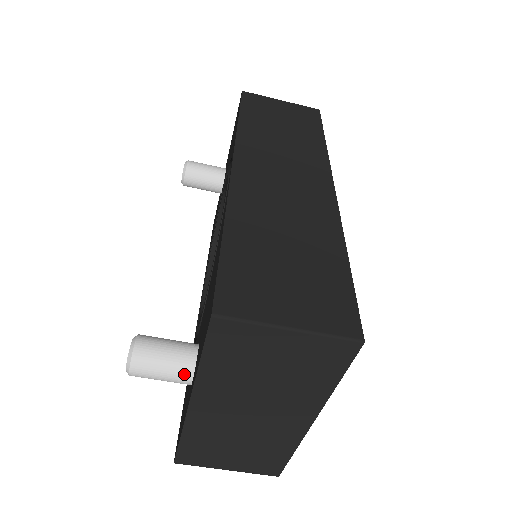
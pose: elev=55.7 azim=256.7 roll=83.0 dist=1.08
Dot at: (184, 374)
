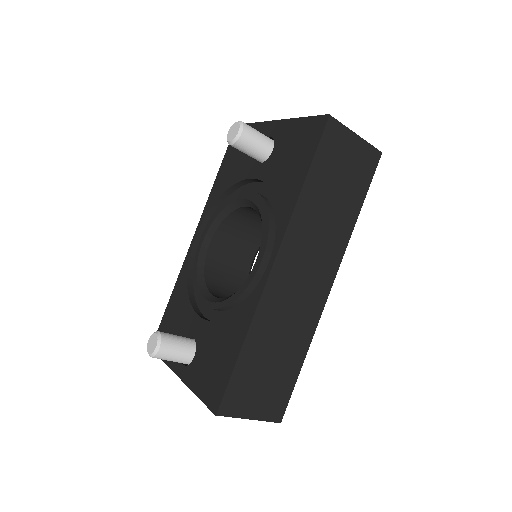
Dot at: occluded
